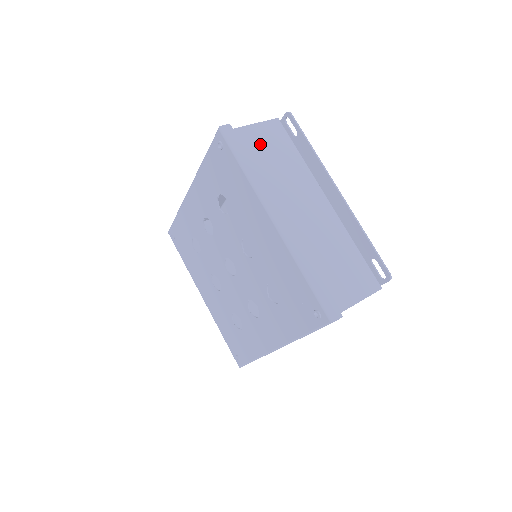
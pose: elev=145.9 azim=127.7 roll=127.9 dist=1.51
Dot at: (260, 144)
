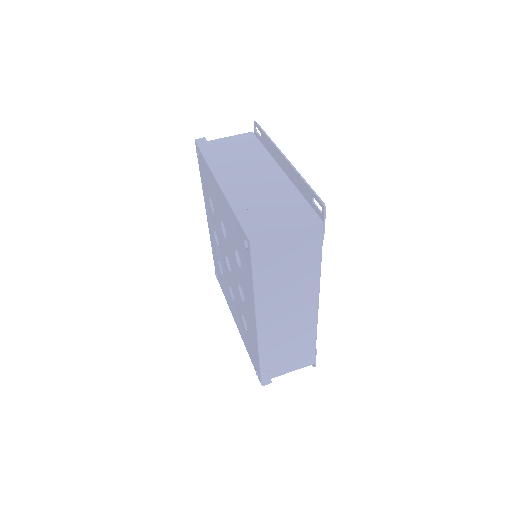
Dot at: (229, 146)
